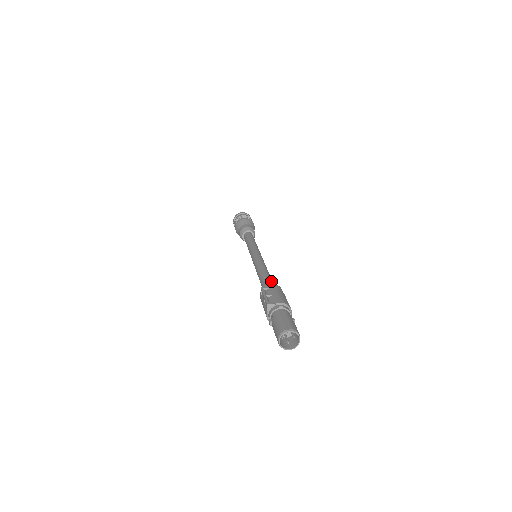
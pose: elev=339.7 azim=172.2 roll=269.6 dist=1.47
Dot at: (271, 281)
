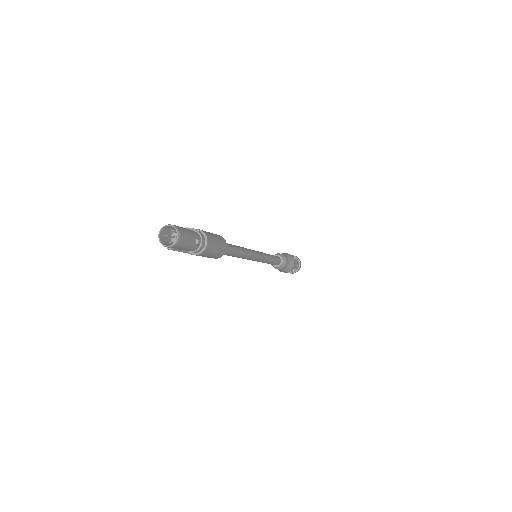
Dot at: (229, 244)
